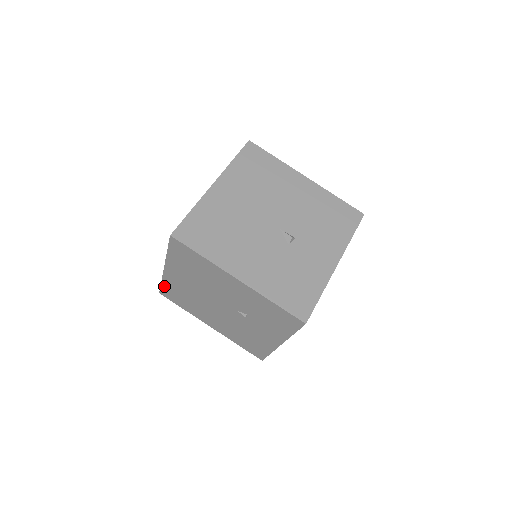
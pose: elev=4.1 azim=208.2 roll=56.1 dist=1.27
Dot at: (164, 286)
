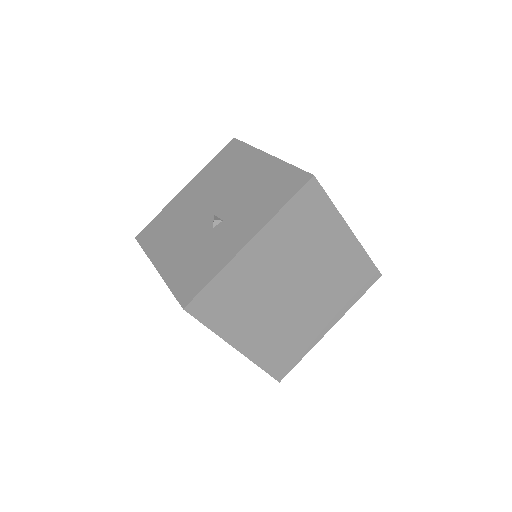
Dot at: occluded
